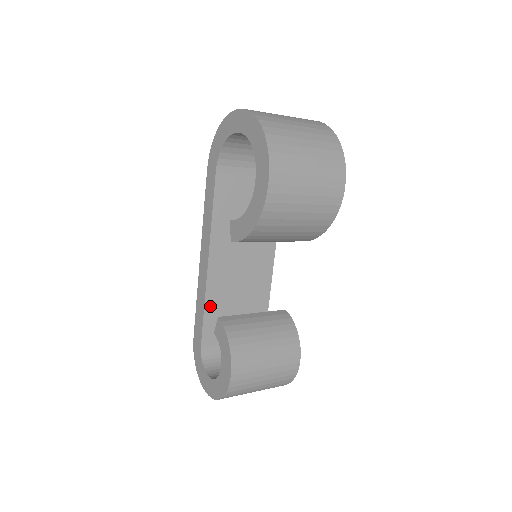
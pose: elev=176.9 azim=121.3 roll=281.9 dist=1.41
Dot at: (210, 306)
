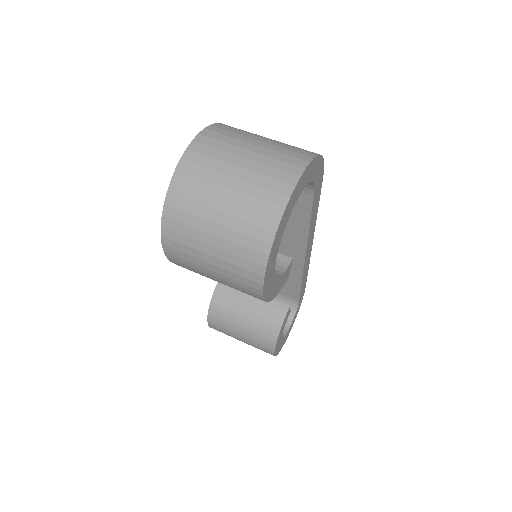
Dot at: occluded
